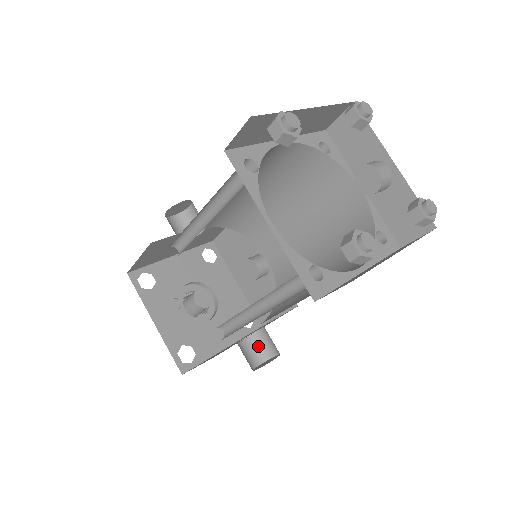
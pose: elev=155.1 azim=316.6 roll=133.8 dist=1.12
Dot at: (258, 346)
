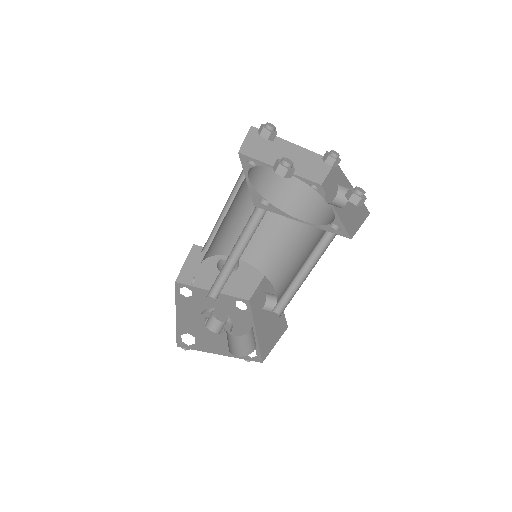
Dot at: (244, 344)
